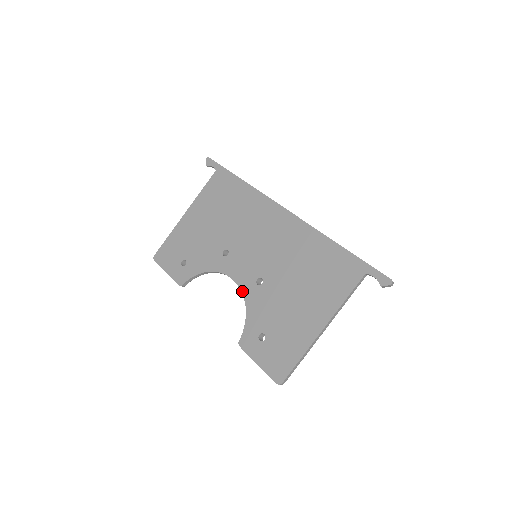
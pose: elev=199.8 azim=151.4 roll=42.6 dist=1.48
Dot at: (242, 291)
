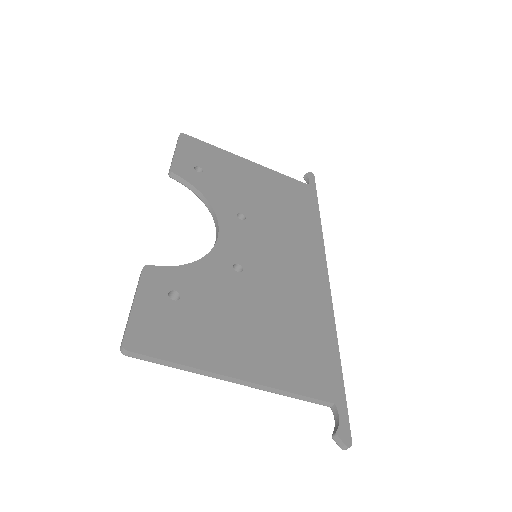
Dot at: (214, 249)
